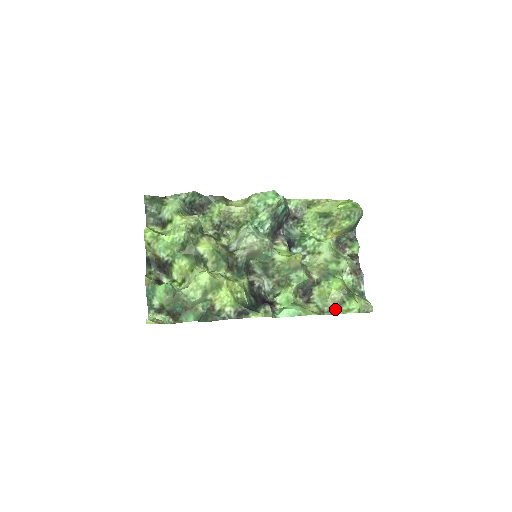
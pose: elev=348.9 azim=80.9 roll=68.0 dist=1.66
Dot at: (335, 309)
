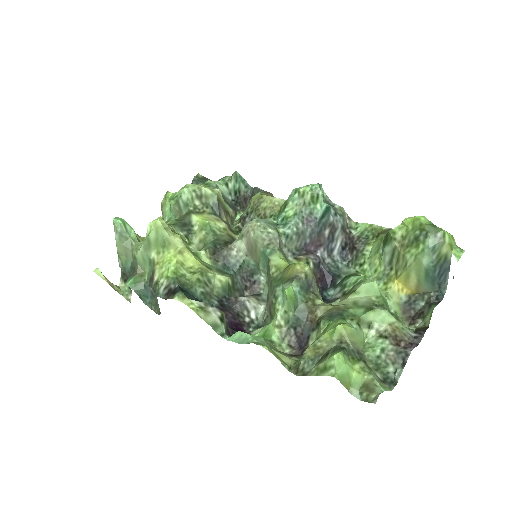
Dot at: (311, 366)
